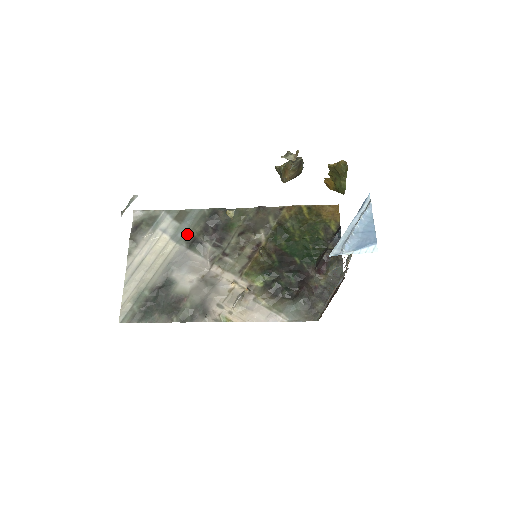
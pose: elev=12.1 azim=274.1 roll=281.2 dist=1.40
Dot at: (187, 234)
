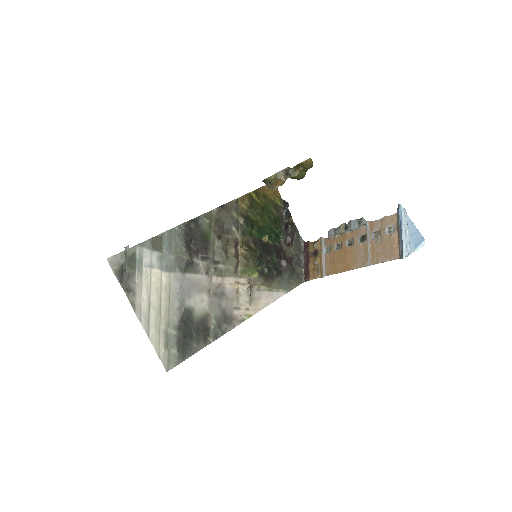
Dot at: (174, 259)
